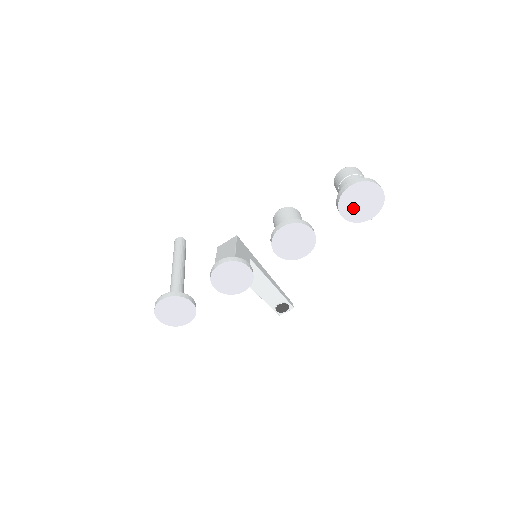
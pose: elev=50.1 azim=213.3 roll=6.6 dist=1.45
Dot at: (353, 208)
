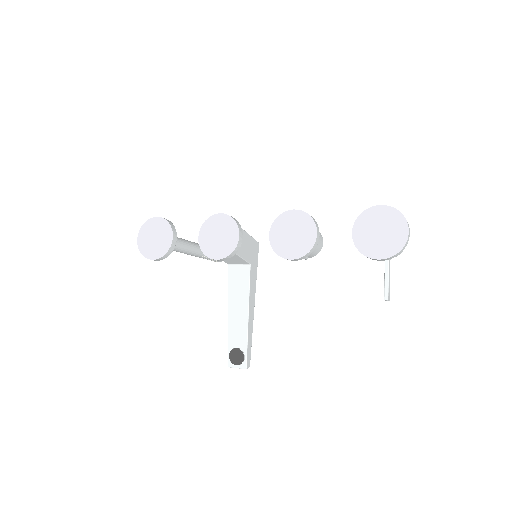
Dot at: (368, 233)
